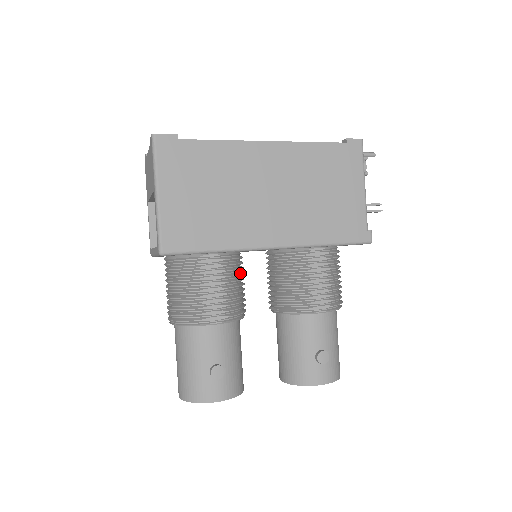
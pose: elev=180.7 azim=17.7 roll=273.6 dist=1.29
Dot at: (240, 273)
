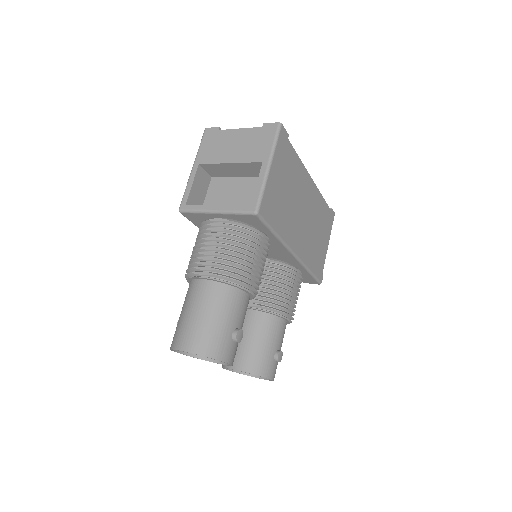
Dot at: occluded
